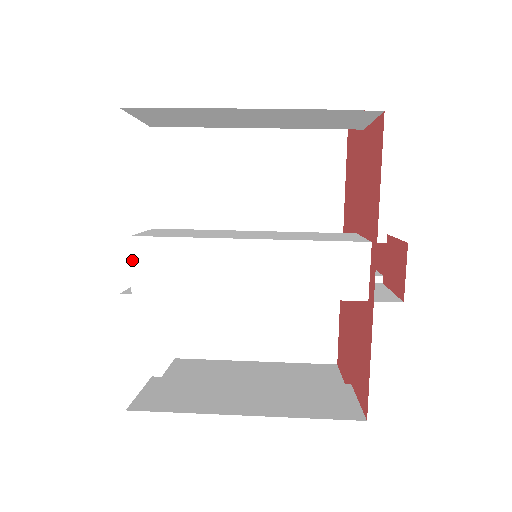
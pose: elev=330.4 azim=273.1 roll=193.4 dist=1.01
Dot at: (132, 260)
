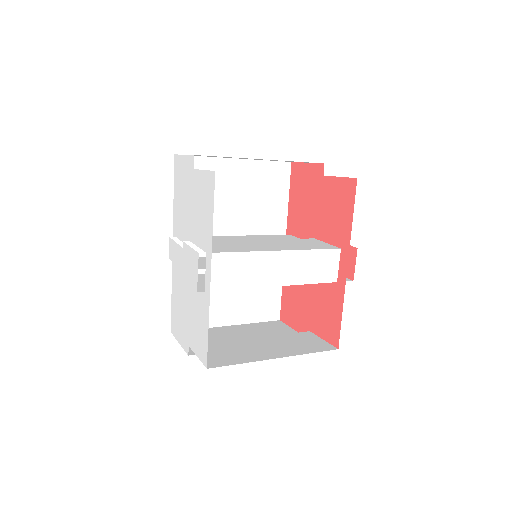
Dot at: (206, 269)
